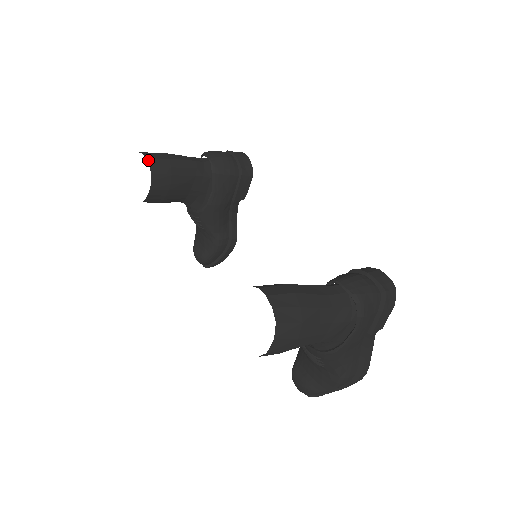
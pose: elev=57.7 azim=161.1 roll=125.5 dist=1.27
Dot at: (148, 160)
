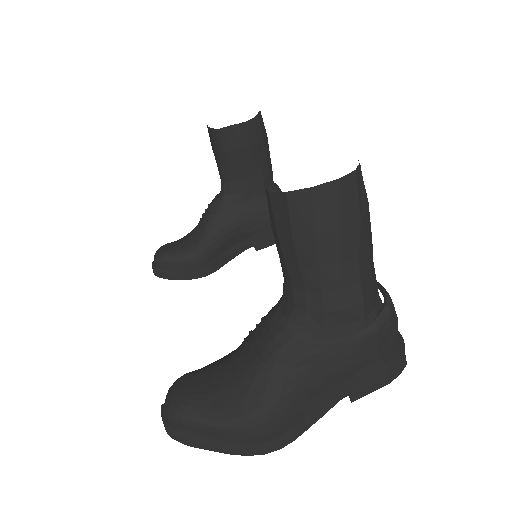
Dot at: (260, 112)
